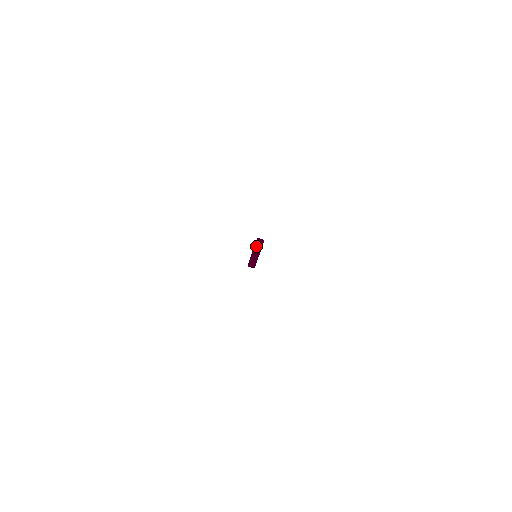
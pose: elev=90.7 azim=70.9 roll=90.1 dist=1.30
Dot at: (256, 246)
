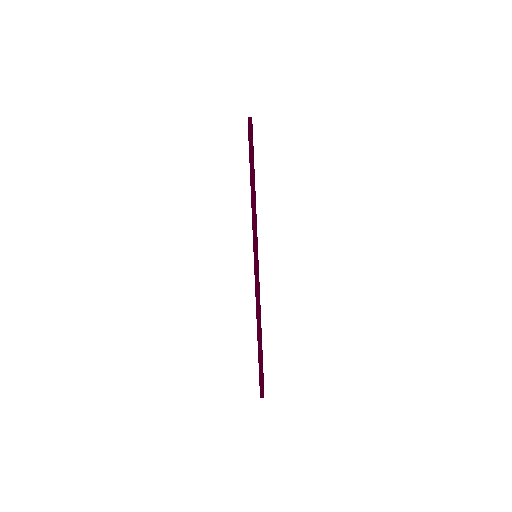
Dot at: occluded
